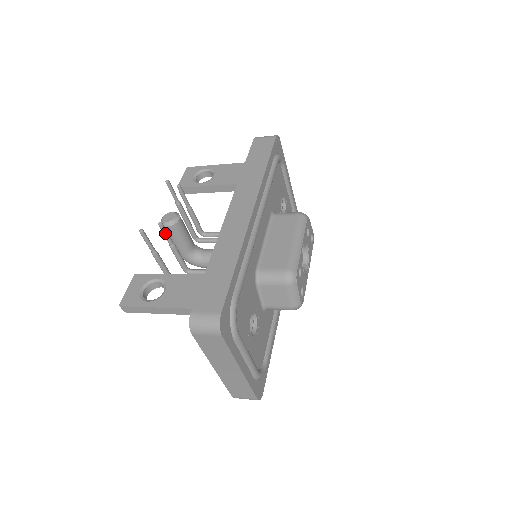
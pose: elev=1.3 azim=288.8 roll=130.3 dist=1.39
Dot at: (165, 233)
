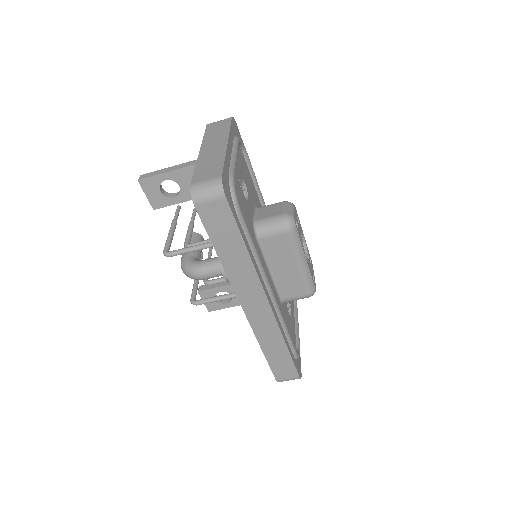
Dot at: (194, 214)
